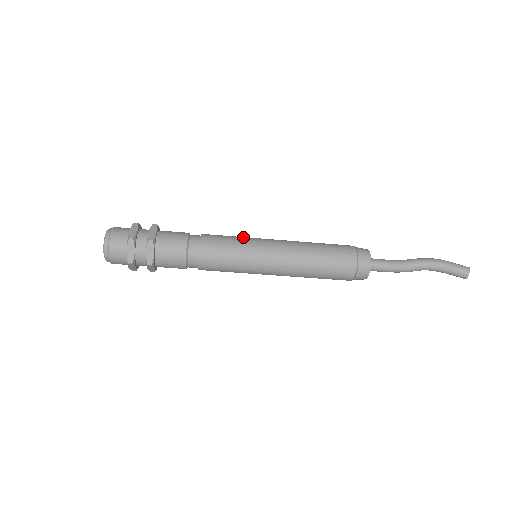
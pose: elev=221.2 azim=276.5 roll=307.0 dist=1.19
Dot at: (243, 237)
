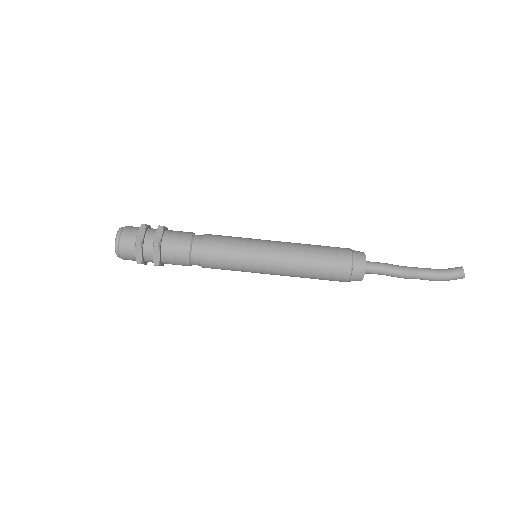
Dot at: occluded
